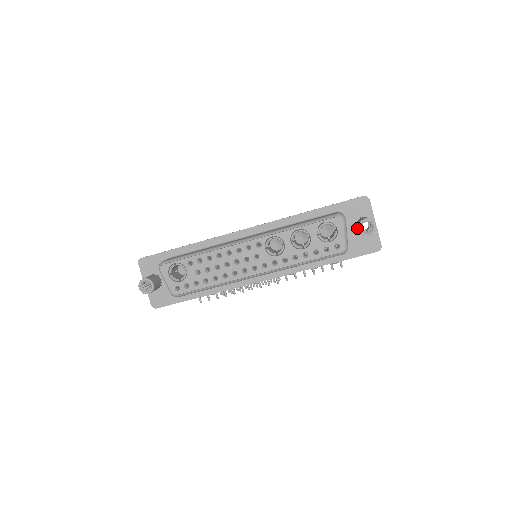
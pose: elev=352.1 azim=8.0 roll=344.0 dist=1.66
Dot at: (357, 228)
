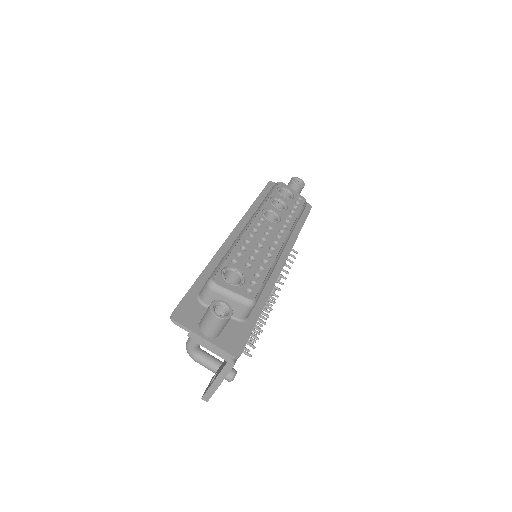
Dot at: (294, 186)
